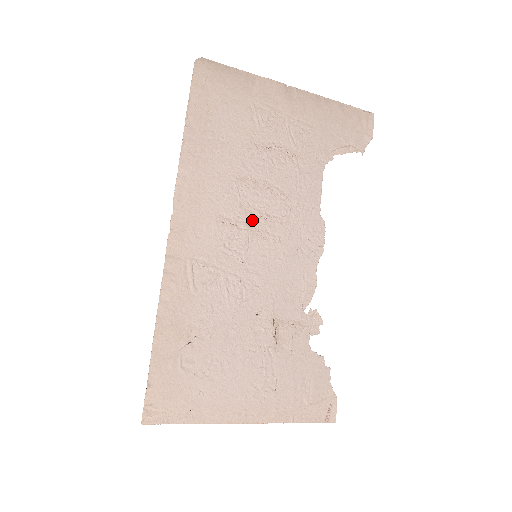
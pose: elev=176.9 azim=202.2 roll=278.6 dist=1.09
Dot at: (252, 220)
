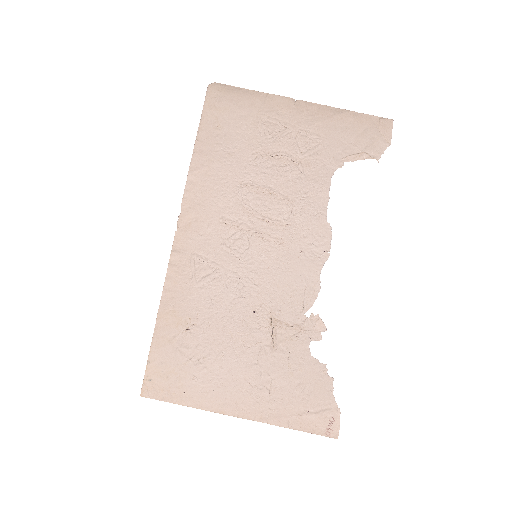
Dot at: (254, 222)
